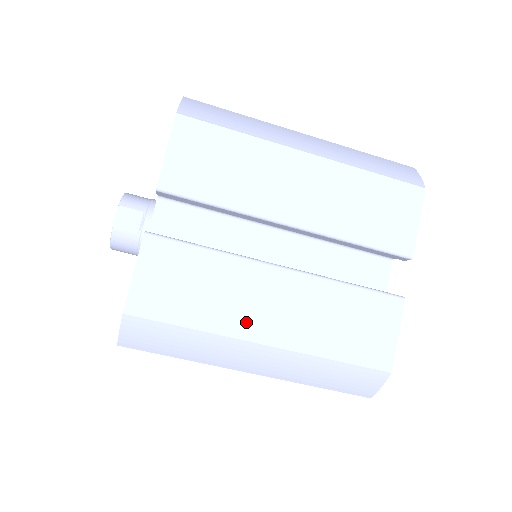
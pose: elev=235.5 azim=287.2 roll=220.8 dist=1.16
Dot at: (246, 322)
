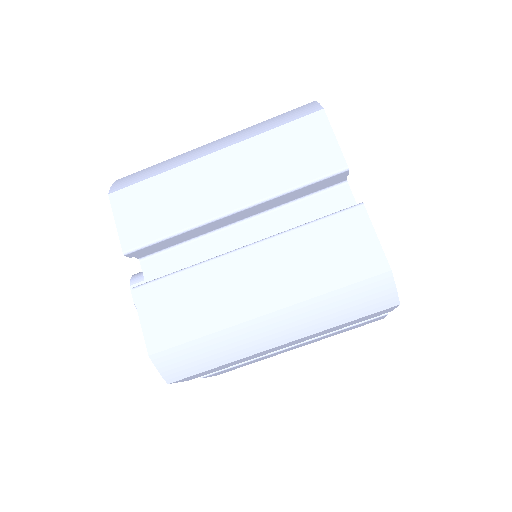
Dot at: (241, 306)
